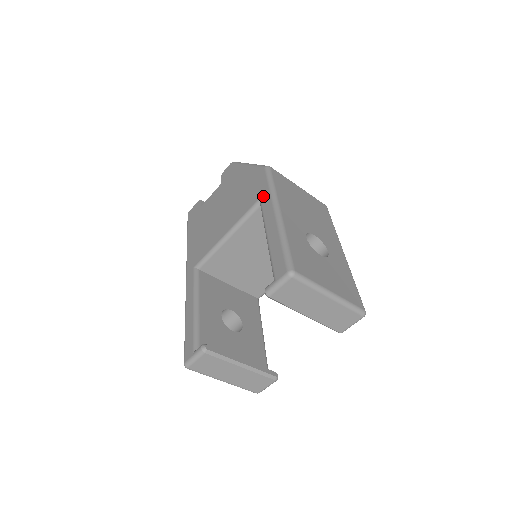
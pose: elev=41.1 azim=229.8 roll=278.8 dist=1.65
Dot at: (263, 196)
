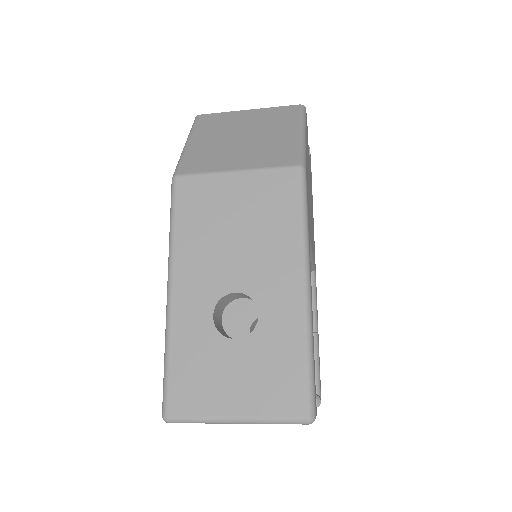
Dot at: occluded
